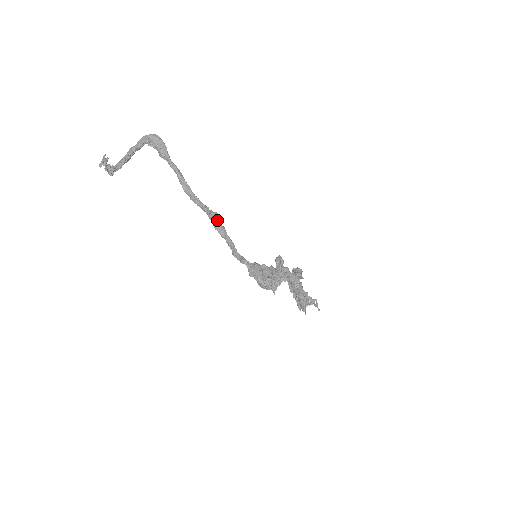
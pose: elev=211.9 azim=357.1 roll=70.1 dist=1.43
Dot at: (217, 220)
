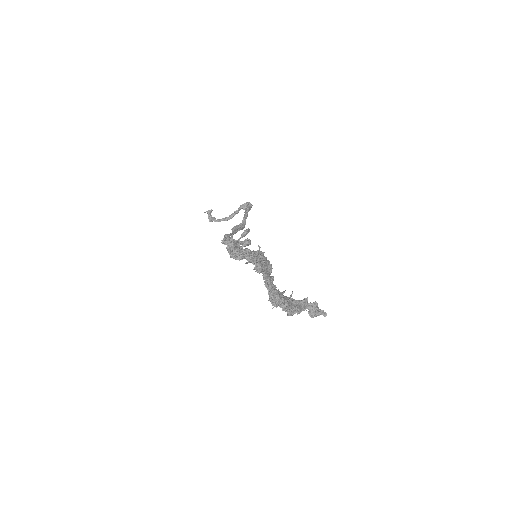
Dot at: (237, 225)
